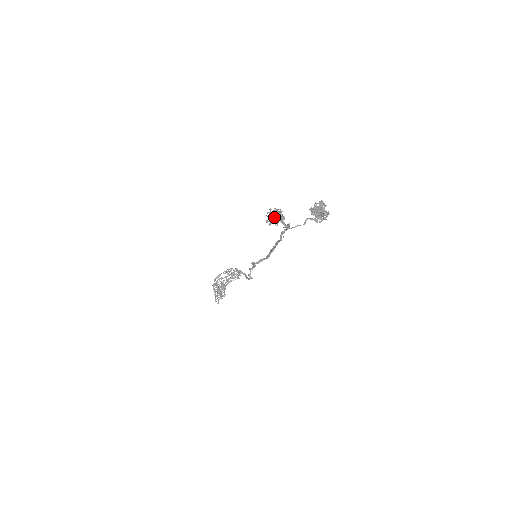
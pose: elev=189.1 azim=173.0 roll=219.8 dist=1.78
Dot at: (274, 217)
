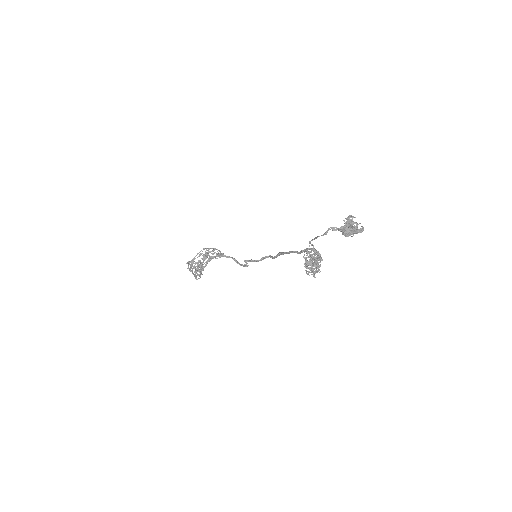
Dot at: (312, 264)
